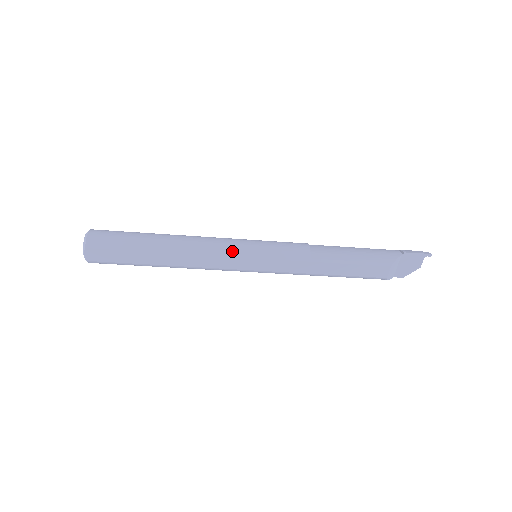
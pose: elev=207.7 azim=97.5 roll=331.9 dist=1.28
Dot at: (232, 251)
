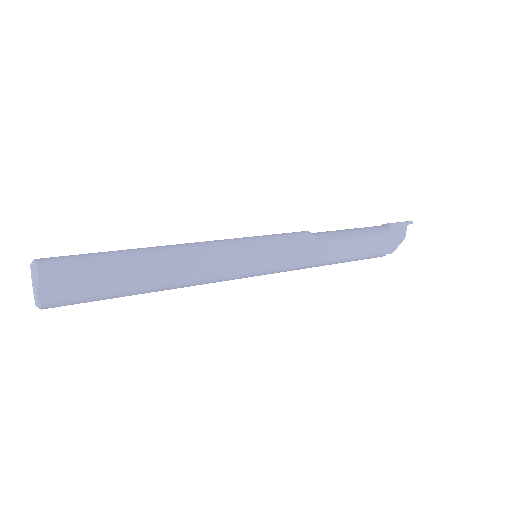
Dot at: (236, 250)
